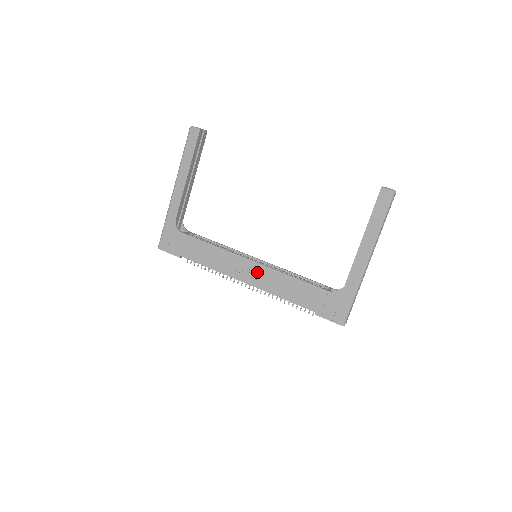
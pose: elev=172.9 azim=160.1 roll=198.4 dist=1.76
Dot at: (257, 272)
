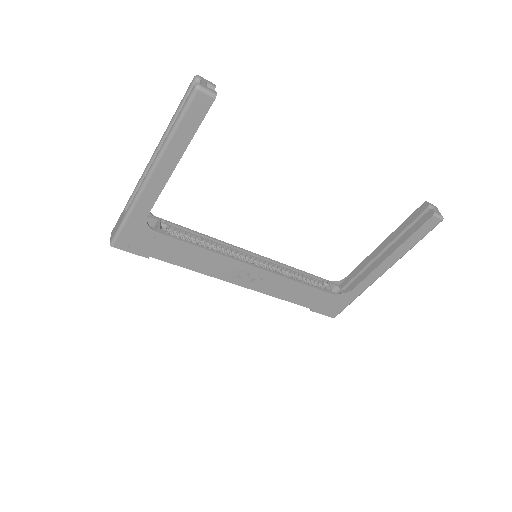
Dot at: (258, 277)
